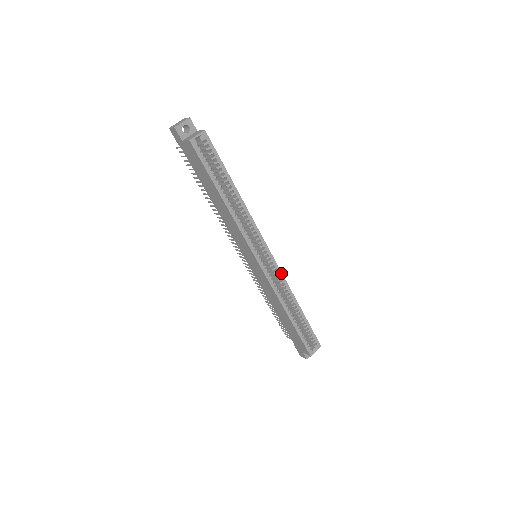
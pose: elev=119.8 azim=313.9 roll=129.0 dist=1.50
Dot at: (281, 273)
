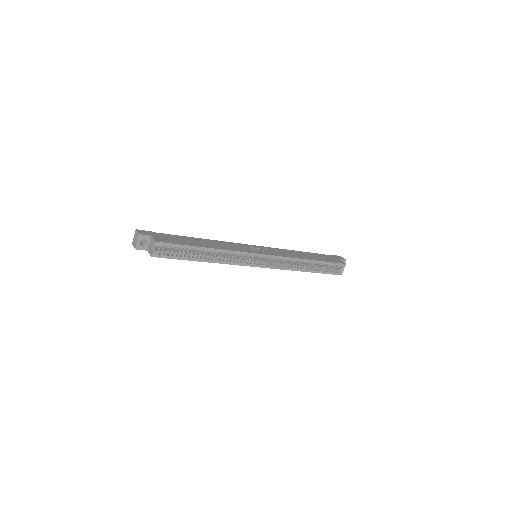
Dot at: (282, 257)
